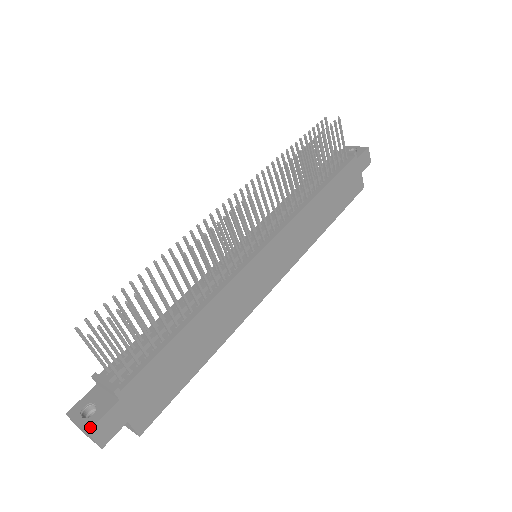
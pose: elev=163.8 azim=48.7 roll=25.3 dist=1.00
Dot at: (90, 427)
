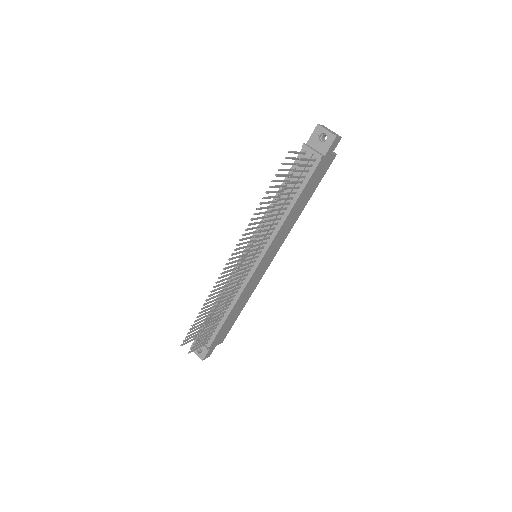
Dot at: (203, 359)
